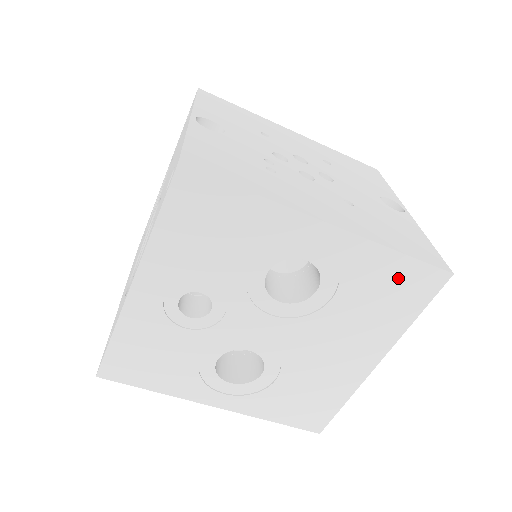
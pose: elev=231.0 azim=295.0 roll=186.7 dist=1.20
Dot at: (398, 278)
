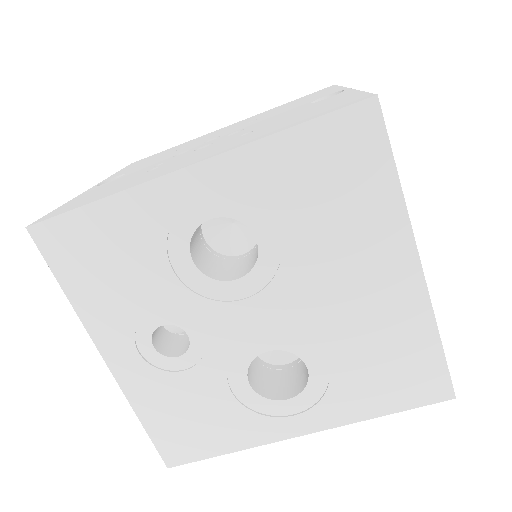
Dot at: (320, 156)
